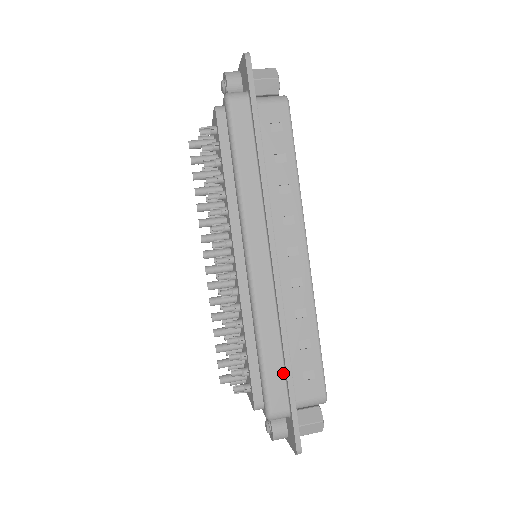
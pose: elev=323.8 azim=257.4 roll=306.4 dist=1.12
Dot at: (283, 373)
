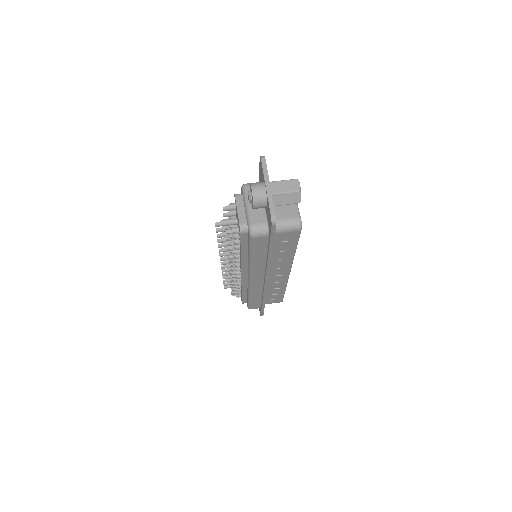
Dot at: (260, 302)
